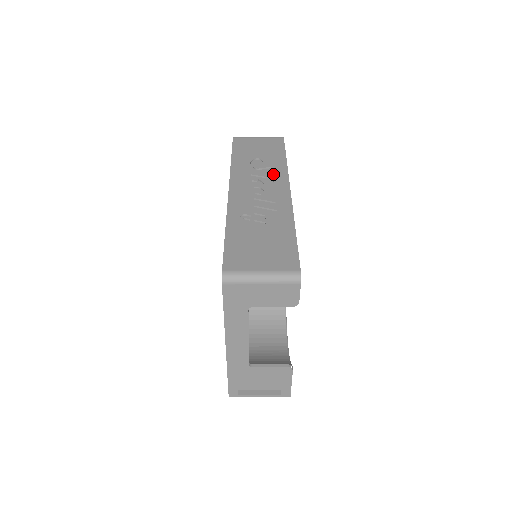
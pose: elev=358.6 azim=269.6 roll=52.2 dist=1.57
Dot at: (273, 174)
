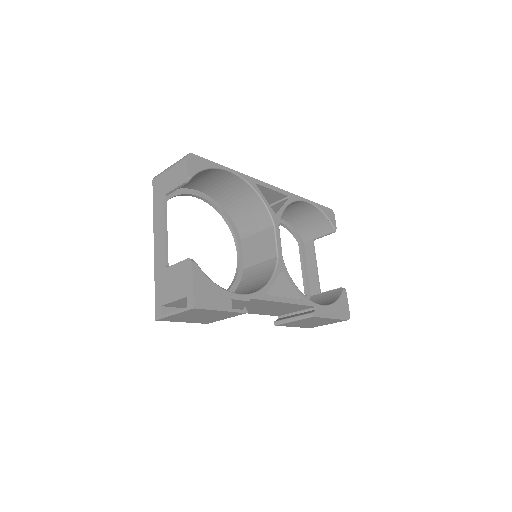
Dot at: occluded
